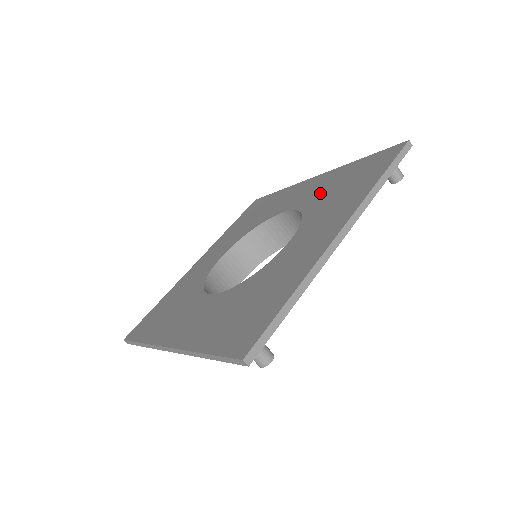
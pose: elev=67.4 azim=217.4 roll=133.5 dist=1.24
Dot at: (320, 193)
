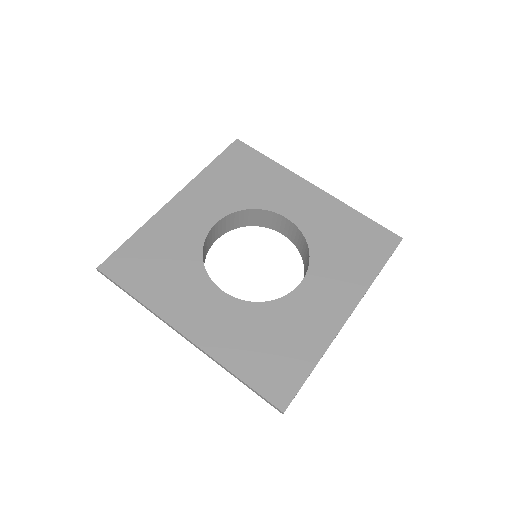
Dot at: (325, 229)
